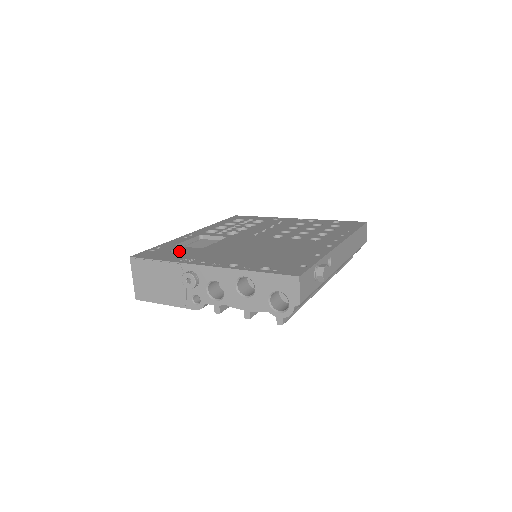
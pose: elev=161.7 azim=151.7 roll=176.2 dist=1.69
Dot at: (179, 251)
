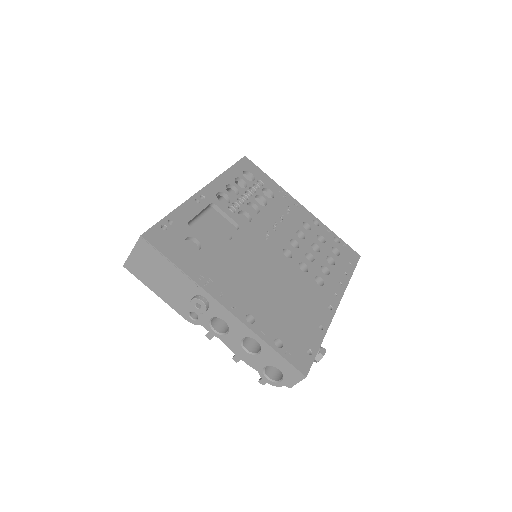
Dot at: (192, 239)
